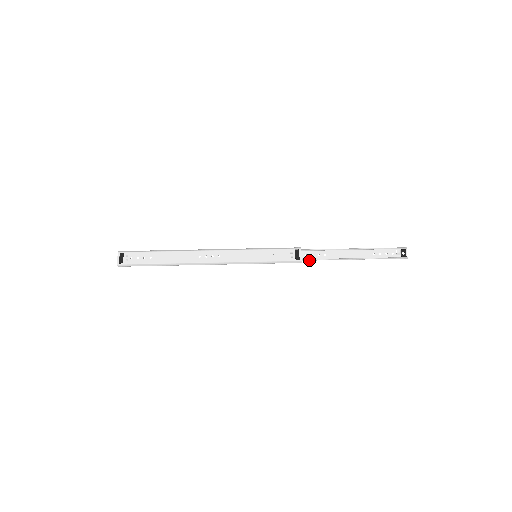
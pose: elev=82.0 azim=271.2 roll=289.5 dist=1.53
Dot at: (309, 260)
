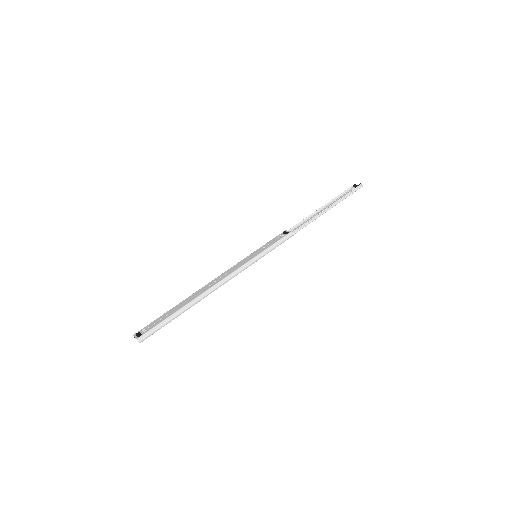
Dot at: (298, 230)
